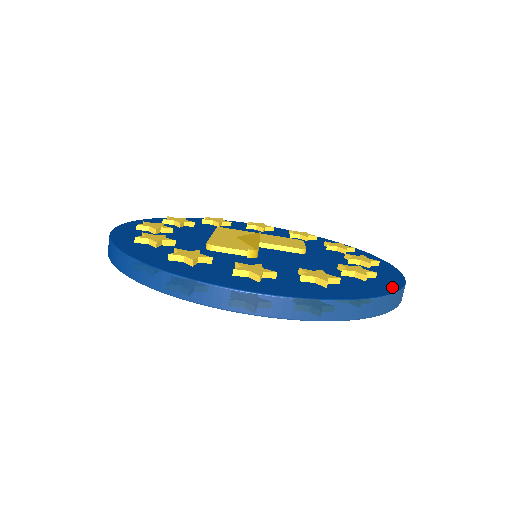
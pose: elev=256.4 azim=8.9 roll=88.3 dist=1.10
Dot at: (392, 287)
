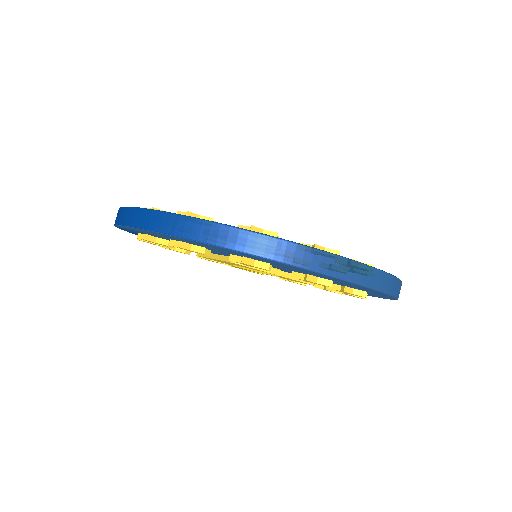
Dot at: occluded
